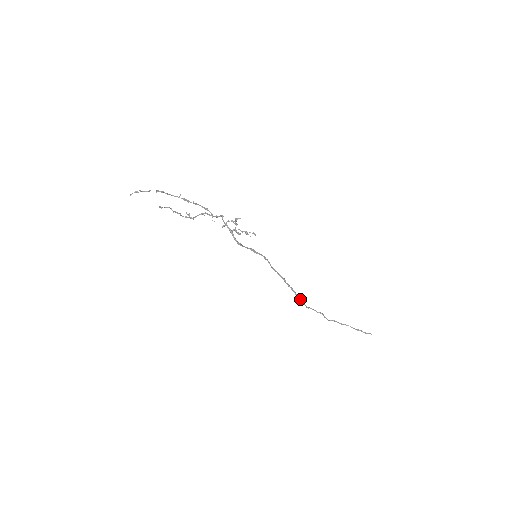
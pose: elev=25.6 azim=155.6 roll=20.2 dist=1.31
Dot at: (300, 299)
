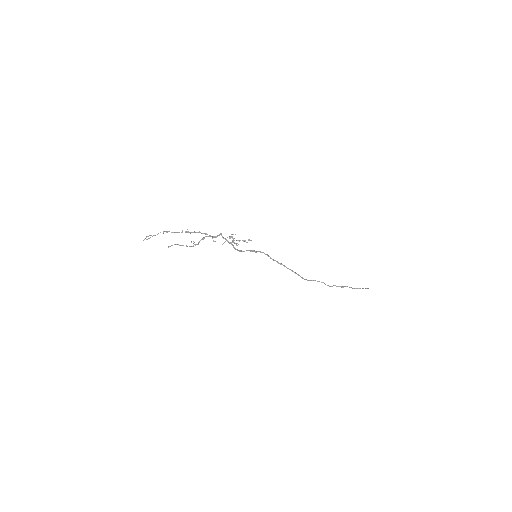
Dot at: (301, 277)
